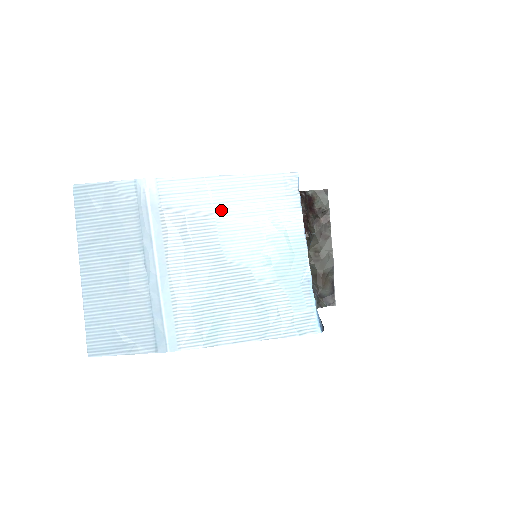
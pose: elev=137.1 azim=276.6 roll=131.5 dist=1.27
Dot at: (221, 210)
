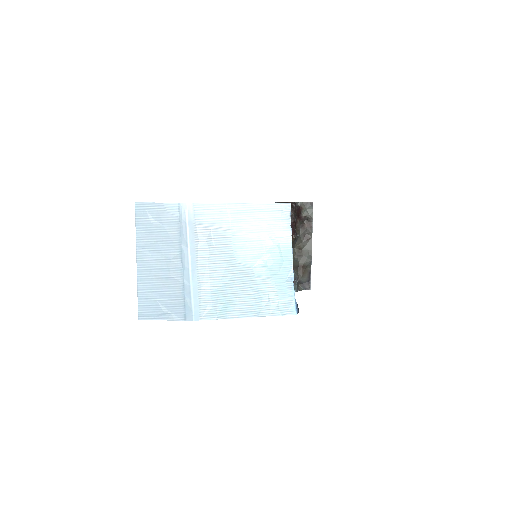
Dot at: (236, 227)
